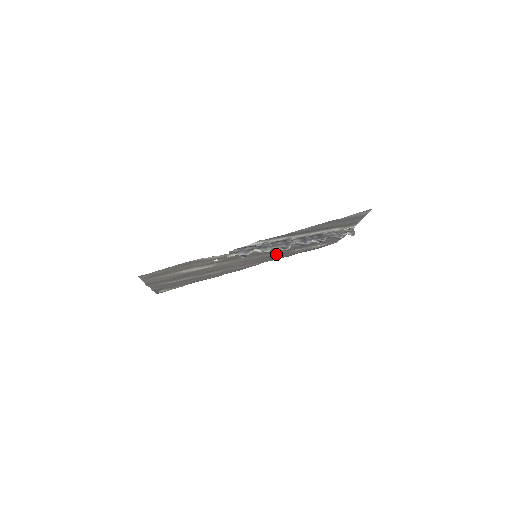
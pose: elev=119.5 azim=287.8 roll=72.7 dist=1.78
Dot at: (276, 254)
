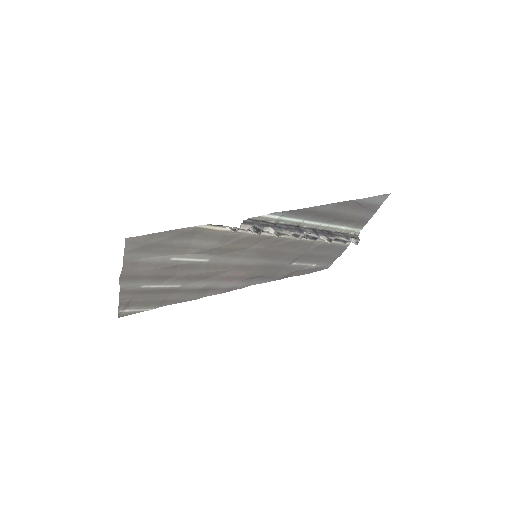
Dot at: (272, 266)
